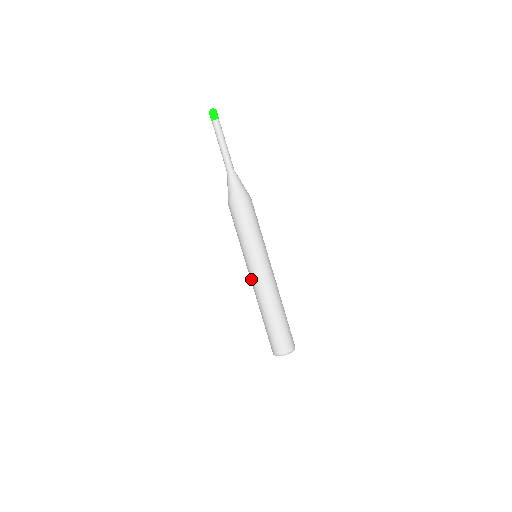
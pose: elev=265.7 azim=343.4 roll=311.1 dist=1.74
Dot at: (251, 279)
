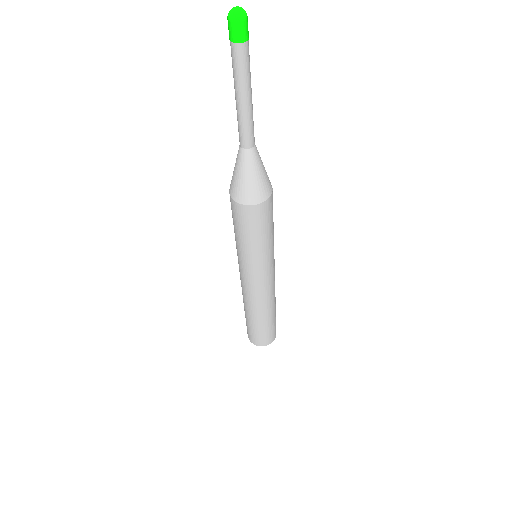
Dot at: (247, 287)
